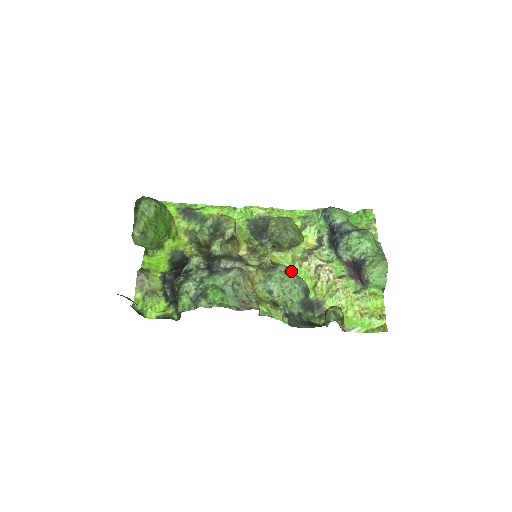
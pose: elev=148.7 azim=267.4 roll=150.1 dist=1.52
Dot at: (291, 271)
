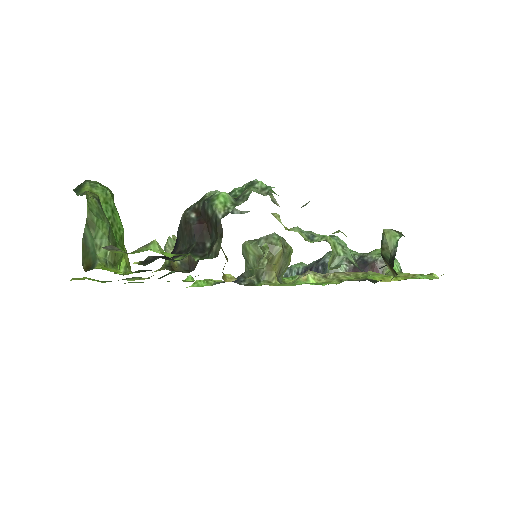
Dot at: occluded
